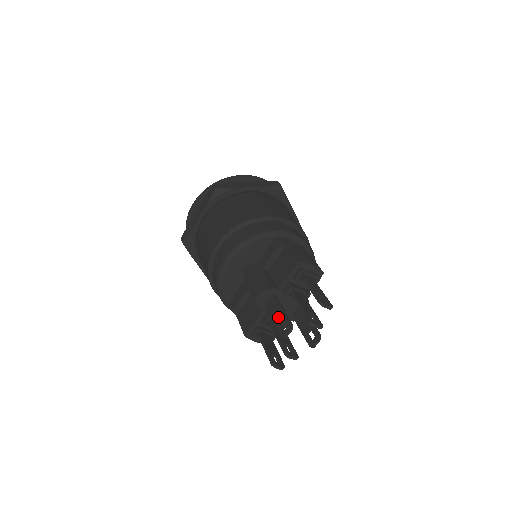
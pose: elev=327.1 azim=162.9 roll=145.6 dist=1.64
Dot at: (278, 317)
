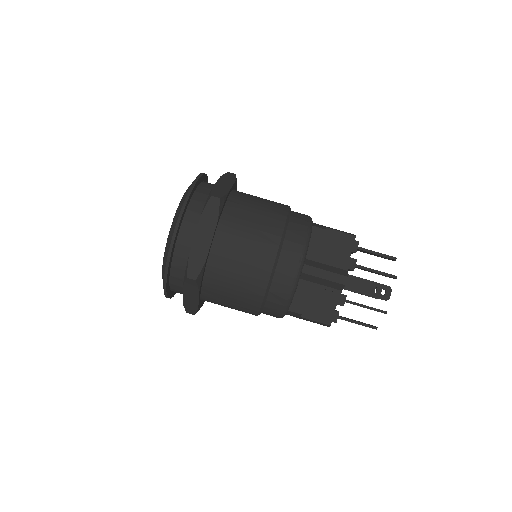
Dot at: (369, 288)
